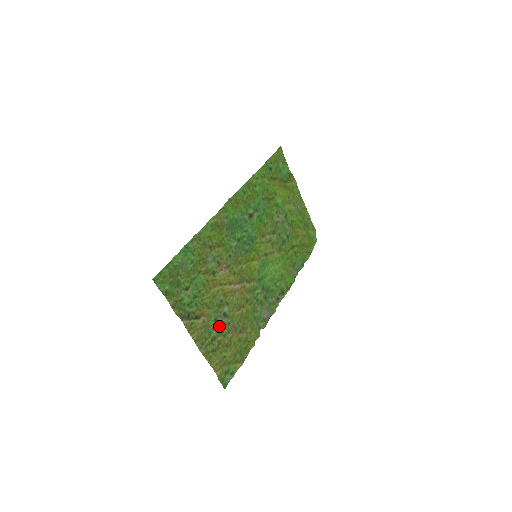
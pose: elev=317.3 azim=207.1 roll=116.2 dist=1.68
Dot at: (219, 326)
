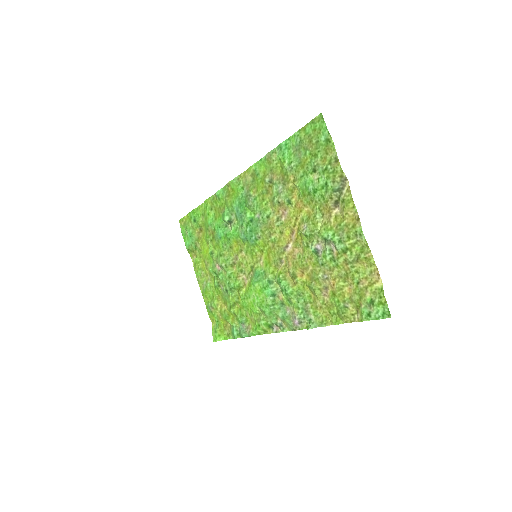
Dot at: (330, 250)
